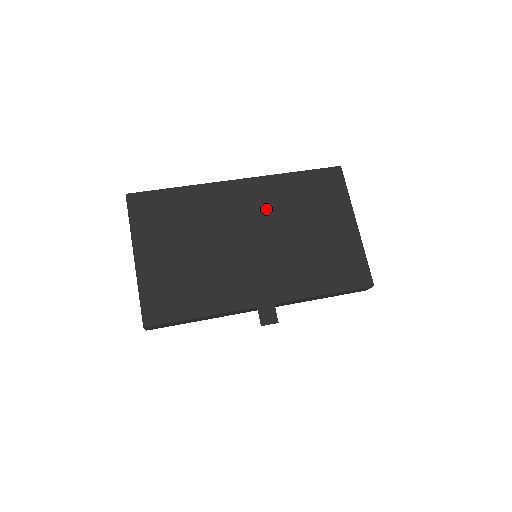
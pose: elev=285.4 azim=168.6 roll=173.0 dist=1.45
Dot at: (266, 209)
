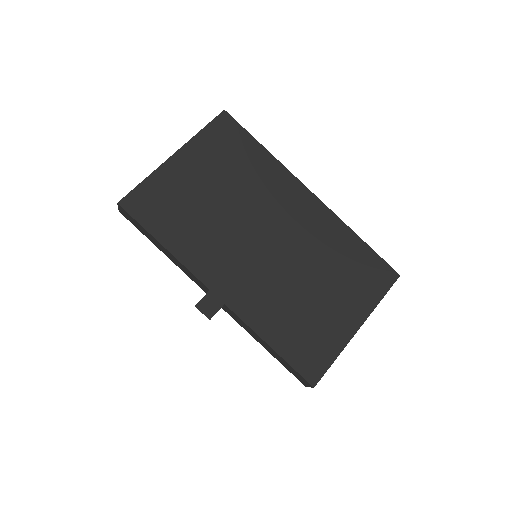
Dot at: (306, 236)
